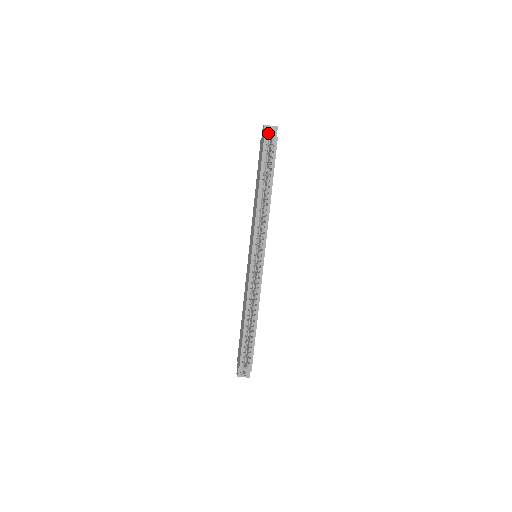
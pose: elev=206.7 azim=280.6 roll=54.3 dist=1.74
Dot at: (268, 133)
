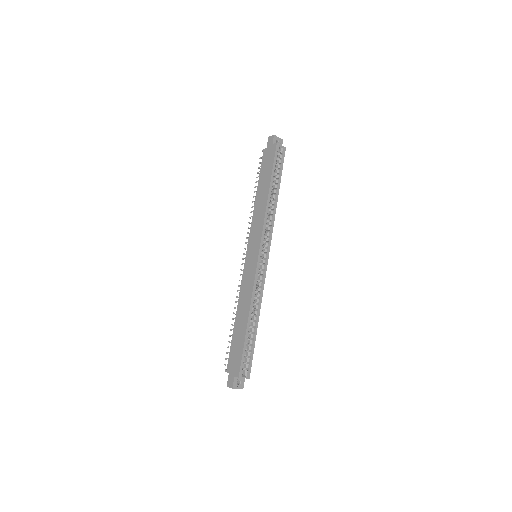
Dot at: occluded
